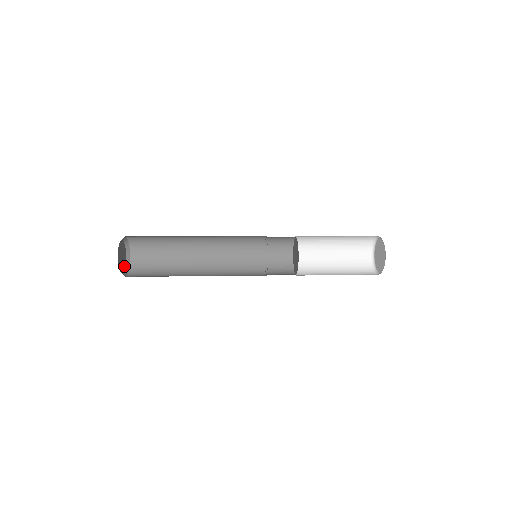
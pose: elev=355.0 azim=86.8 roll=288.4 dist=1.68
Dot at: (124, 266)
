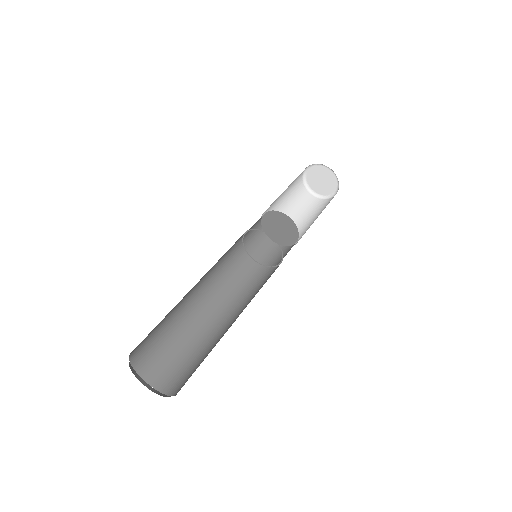
Dot at: (135, 375)
